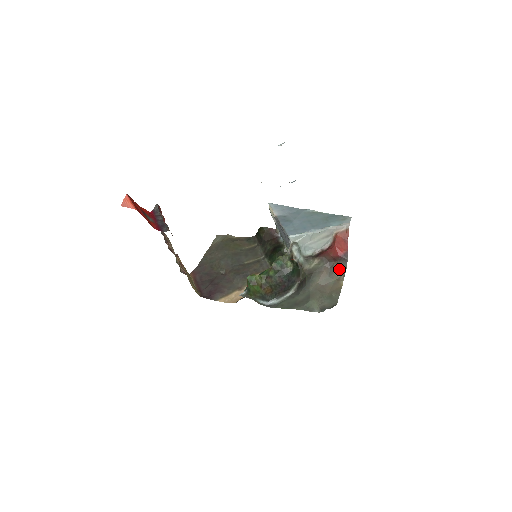
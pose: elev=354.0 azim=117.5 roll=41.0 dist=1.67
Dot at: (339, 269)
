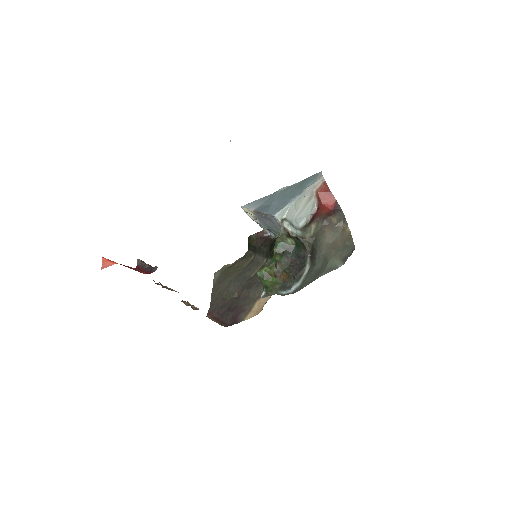
Dot at: (338, 221)
